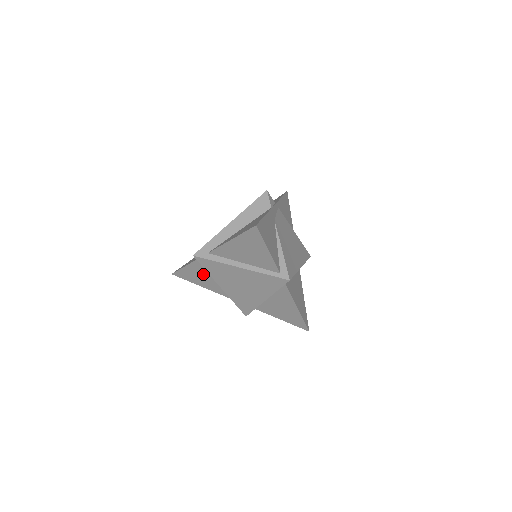
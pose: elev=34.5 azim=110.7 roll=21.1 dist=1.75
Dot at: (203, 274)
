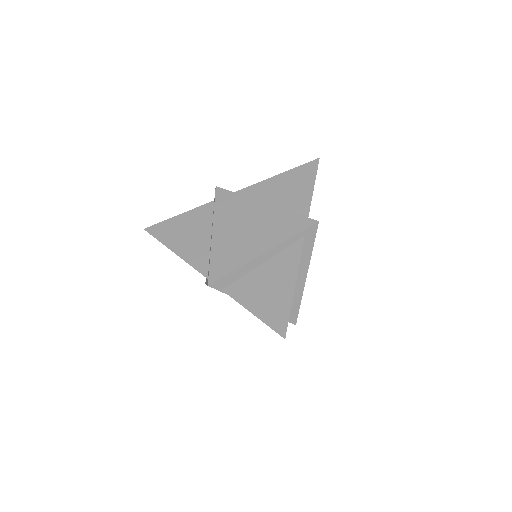
Dot at: (194, 226)
